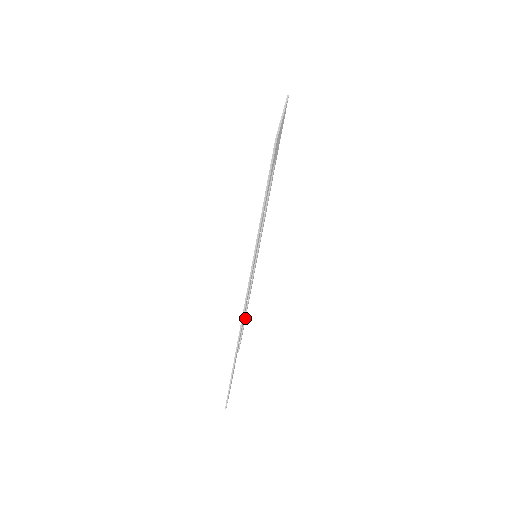
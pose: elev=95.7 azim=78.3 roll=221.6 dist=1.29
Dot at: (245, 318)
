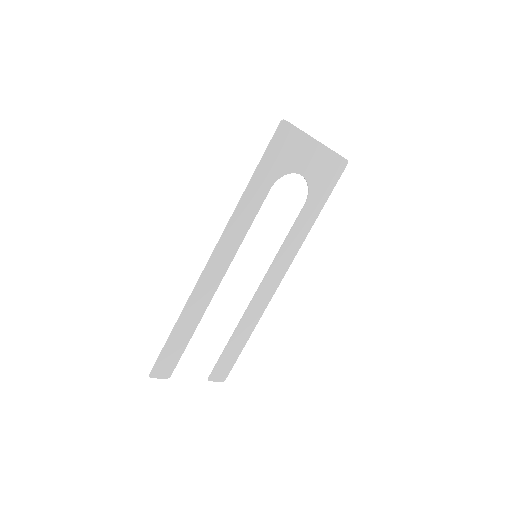
Dot at: (233, 350)
